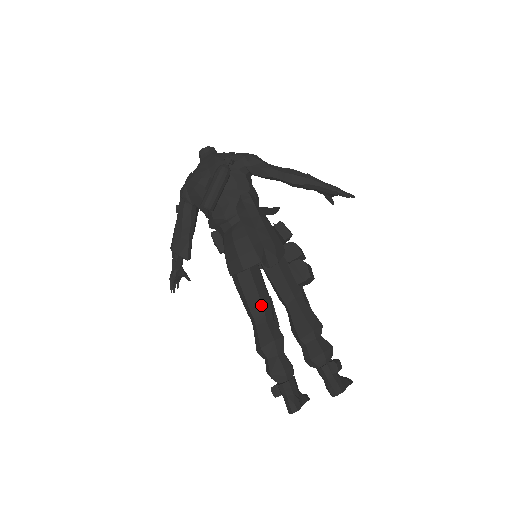
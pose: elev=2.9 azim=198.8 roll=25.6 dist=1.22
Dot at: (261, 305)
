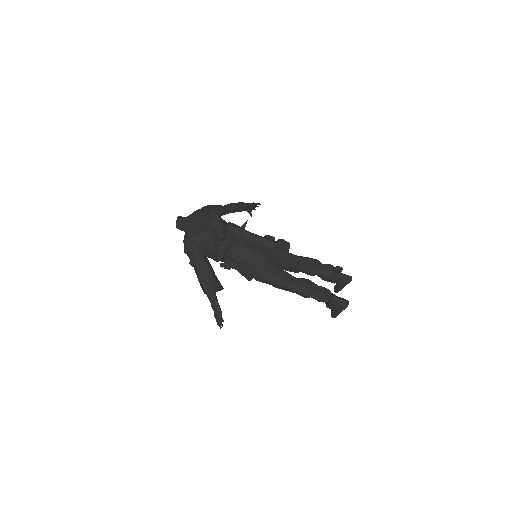
Dot at: (286, 272)
